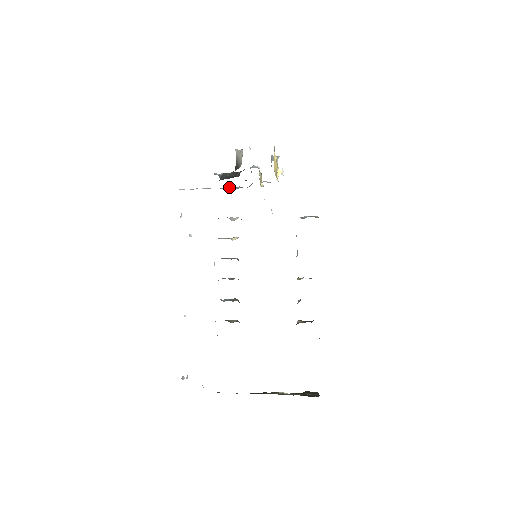
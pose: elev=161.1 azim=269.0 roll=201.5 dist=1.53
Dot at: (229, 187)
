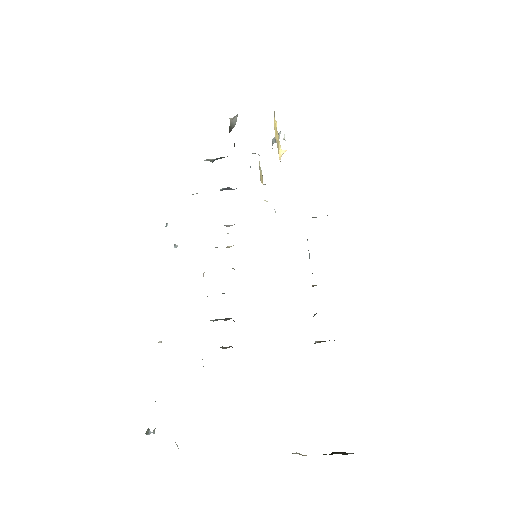
Dot at: (224, 189)
